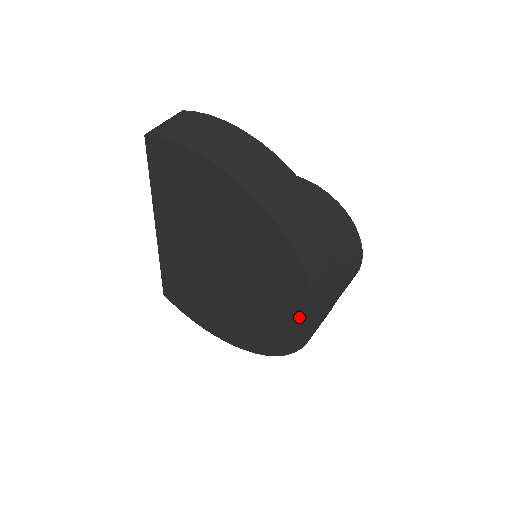
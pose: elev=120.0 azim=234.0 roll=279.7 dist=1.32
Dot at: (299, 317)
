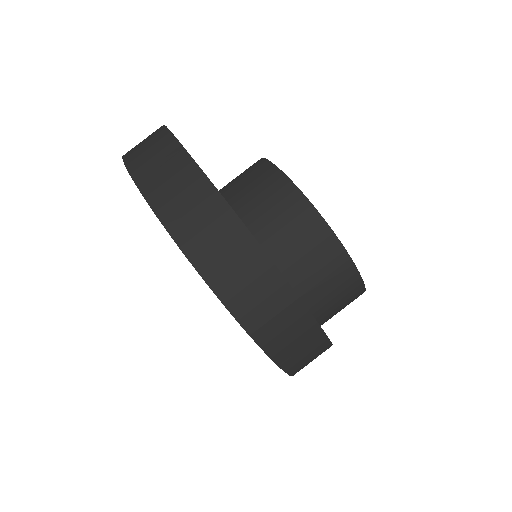
Dot at: occluded
